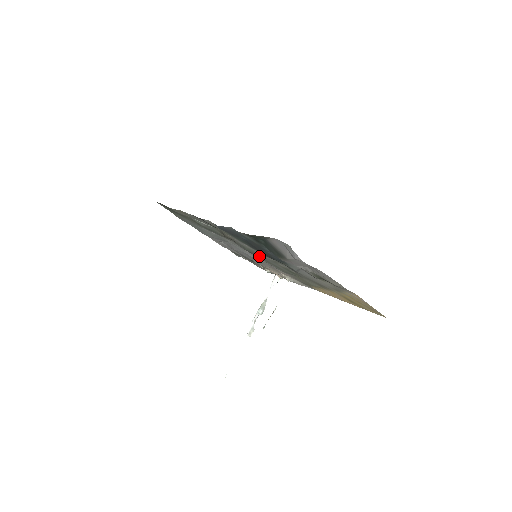
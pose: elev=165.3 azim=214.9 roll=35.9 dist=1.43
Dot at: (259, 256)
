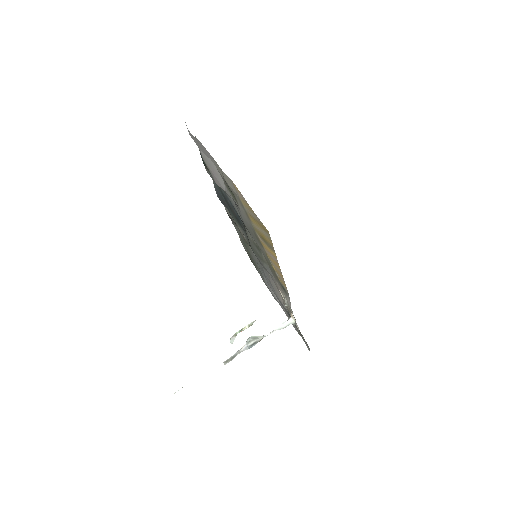
Dot at: (252, 247)
